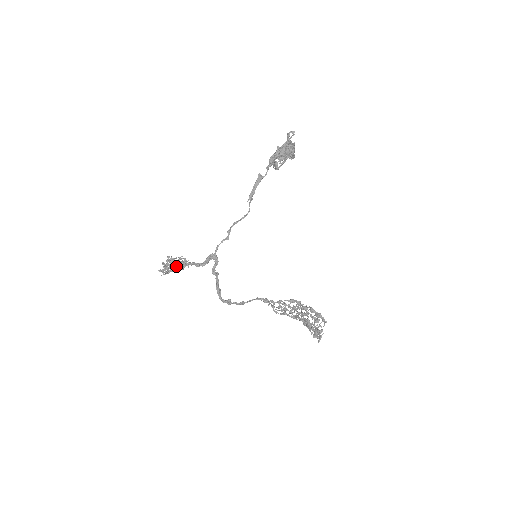
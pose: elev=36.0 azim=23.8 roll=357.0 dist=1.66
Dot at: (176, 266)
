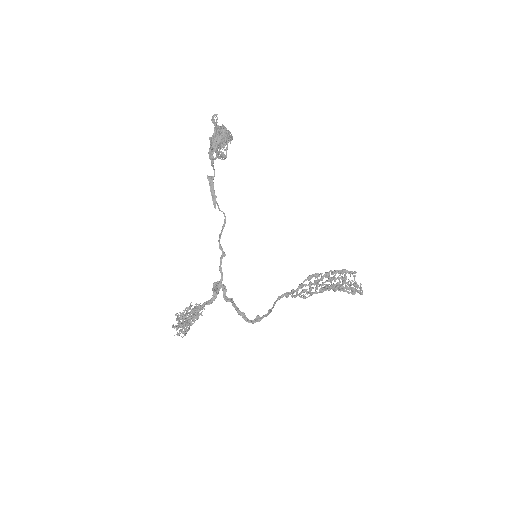
Dot at: (192, 317)
